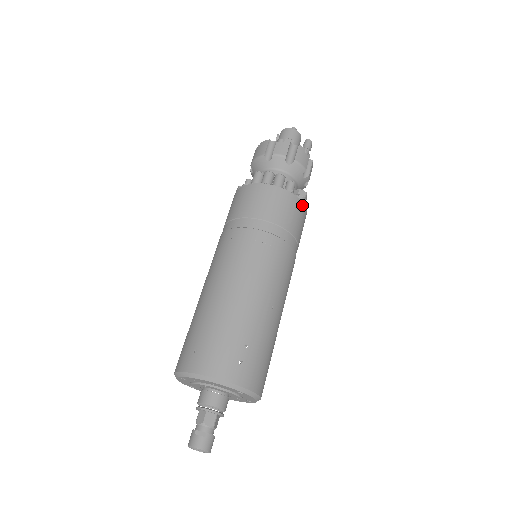
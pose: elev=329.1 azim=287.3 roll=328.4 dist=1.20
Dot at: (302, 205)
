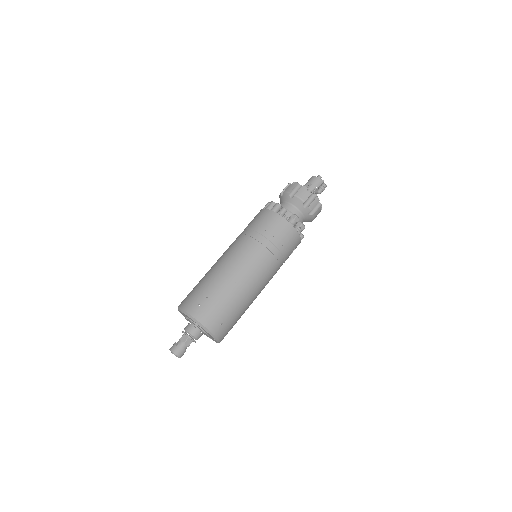
Dot at: (288, 224)
